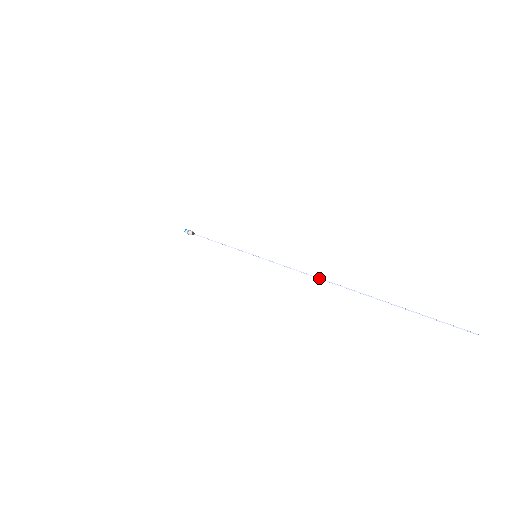
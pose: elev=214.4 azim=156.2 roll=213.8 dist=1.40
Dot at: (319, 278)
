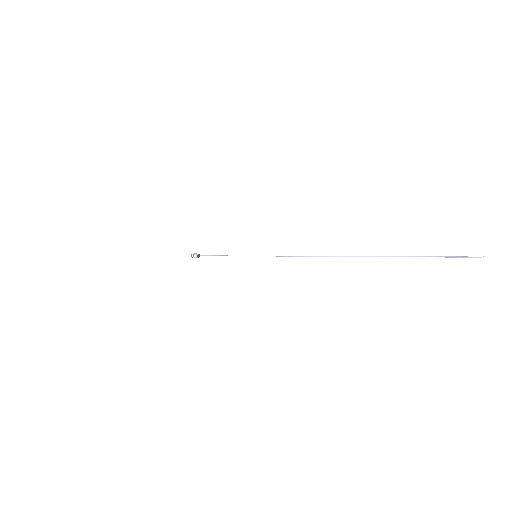
Dot at: (316, 256)
